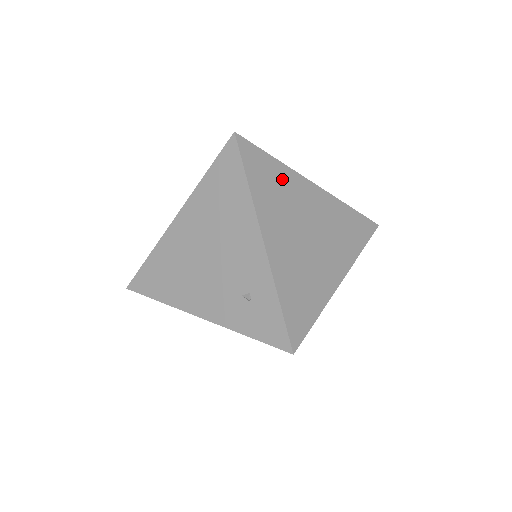
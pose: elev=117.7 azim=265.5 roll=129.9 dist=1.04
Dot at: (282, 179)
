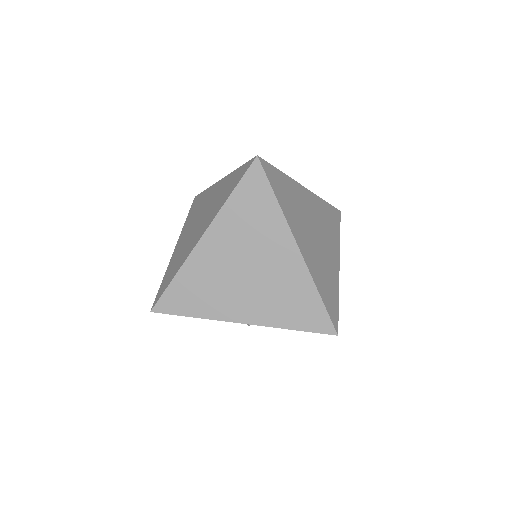
Dot at: (333, 233)
